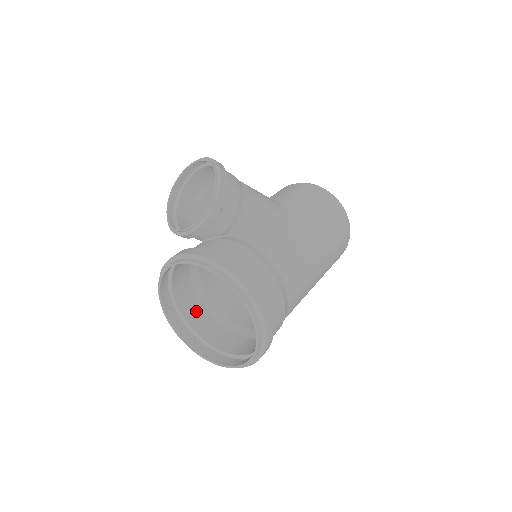
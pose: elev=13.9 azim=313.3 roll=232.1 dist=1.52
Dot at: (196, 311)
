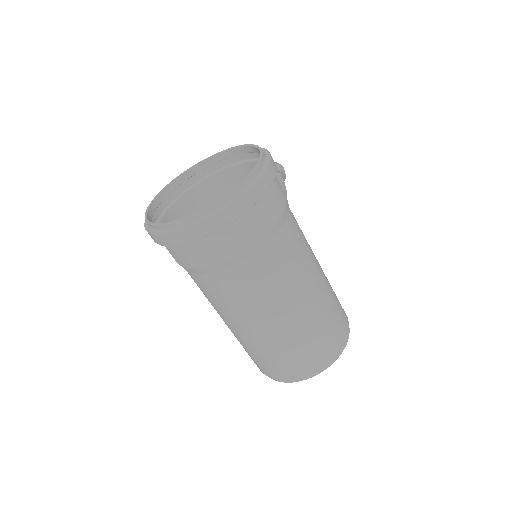
Dot at: occluded
